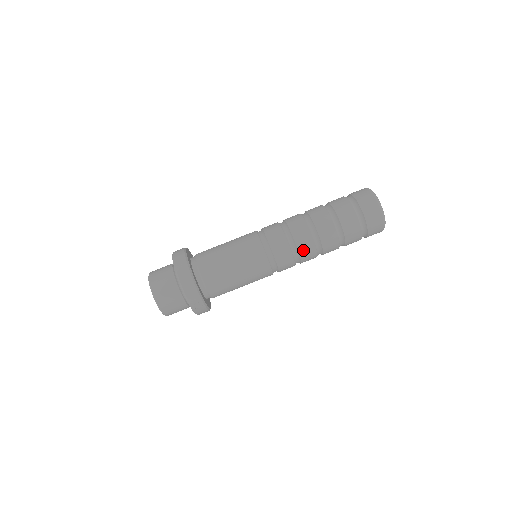
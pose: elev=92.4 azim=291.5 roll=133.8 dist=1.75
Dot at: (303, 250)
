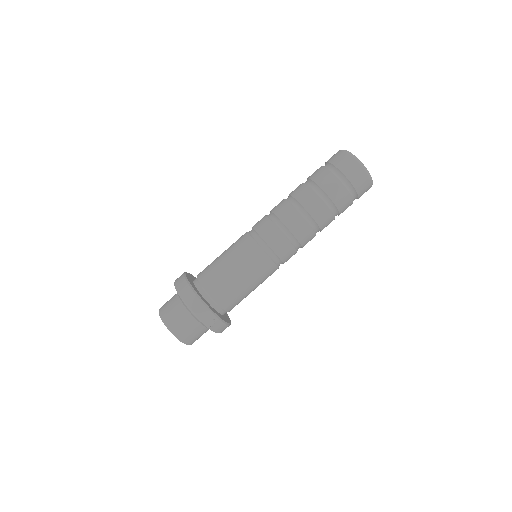
Dot at: (298, 232)
